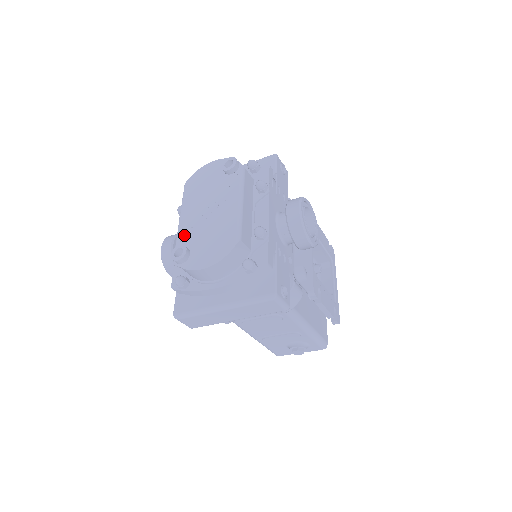
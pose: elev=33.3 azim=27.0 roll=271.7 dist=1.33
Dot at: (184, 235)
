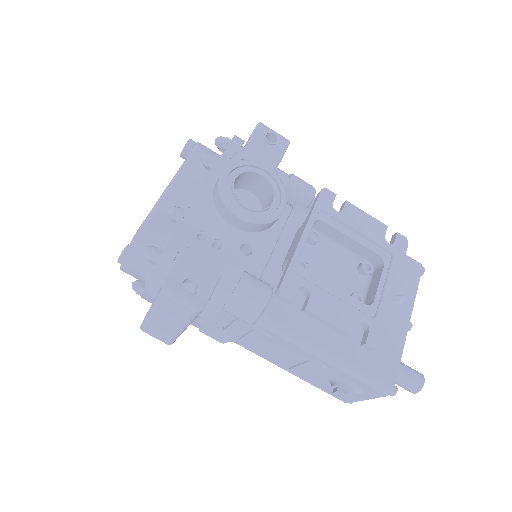
Dot at: occluded
